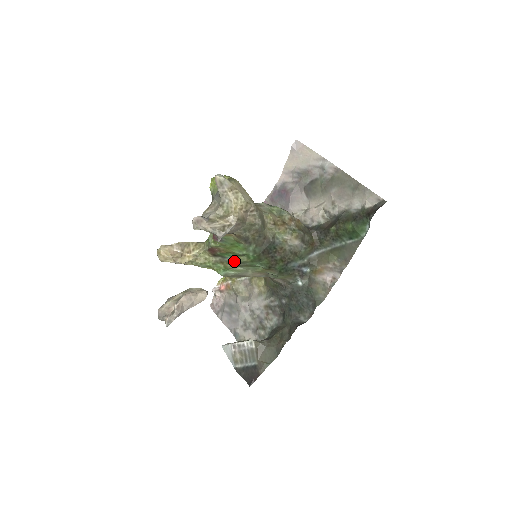
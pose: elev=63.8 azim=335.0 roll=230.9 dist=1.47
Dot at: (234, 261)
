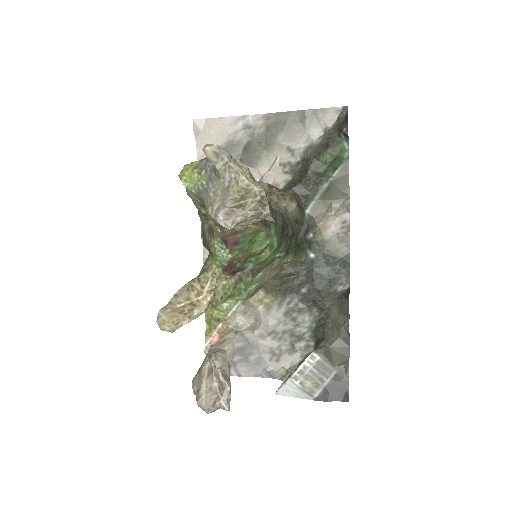
Dot at: (255, 266)
